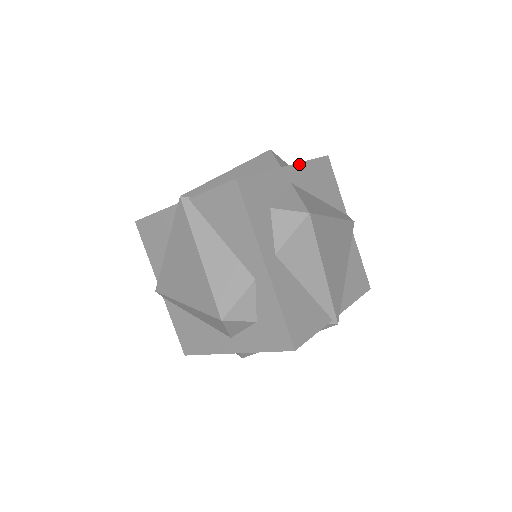
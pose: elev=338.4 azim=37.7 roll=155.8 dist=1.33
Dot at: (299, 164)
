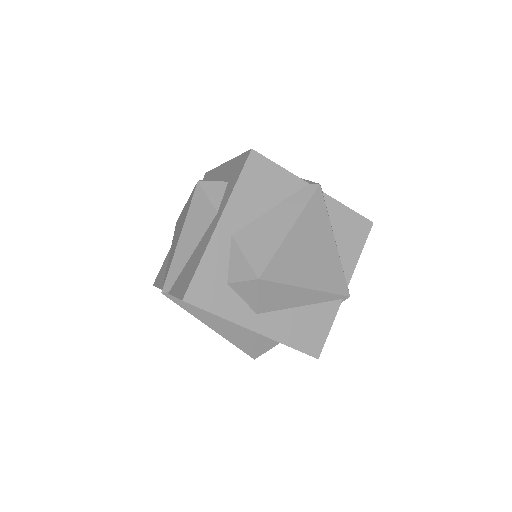
Dot at: (227, 205)
